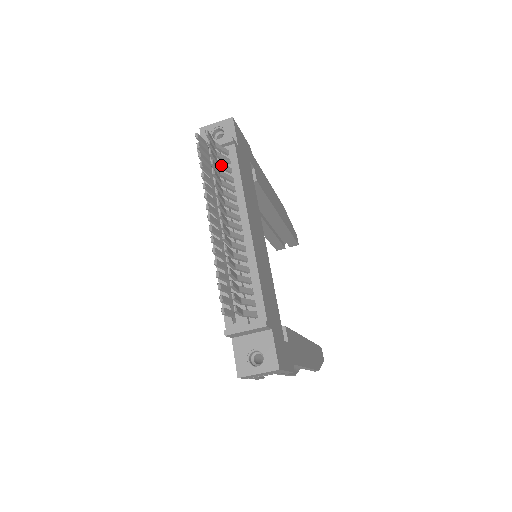
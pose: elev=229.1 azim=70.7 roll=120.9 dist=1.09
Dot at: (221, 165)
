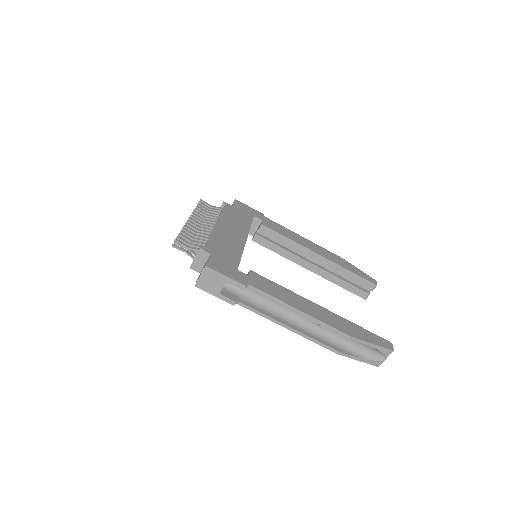
Dot at: (211, 211)
